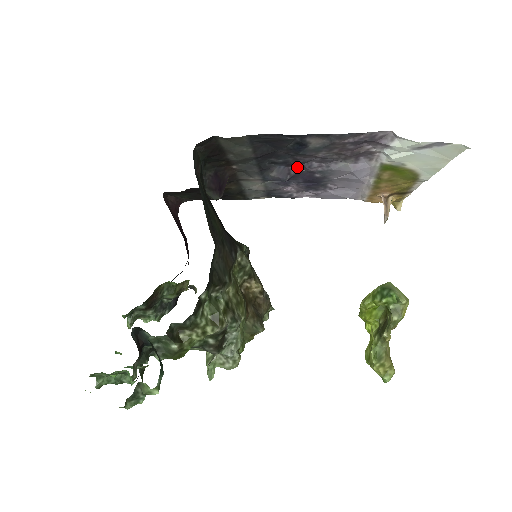
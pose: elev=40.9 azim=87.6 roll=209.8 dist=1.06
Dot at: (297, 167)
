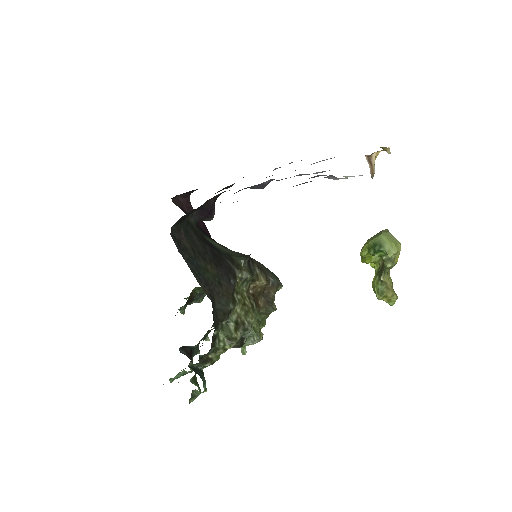
Dot at: (269, 180)
